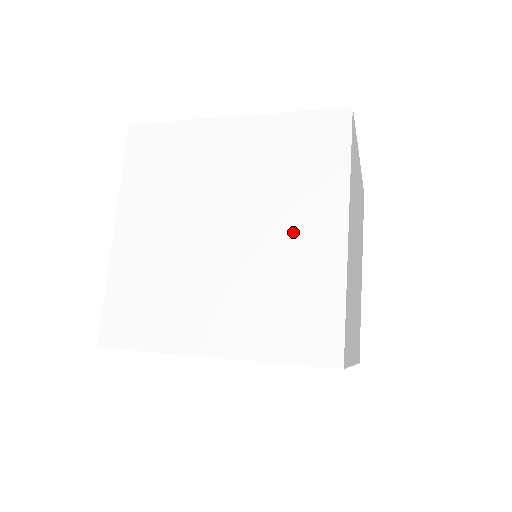
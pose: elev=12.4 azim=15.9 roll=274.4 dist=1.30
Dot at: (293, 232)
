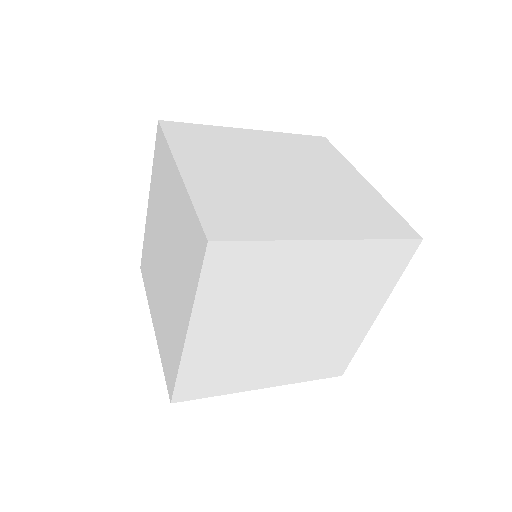
Dot at: (176, 301)
